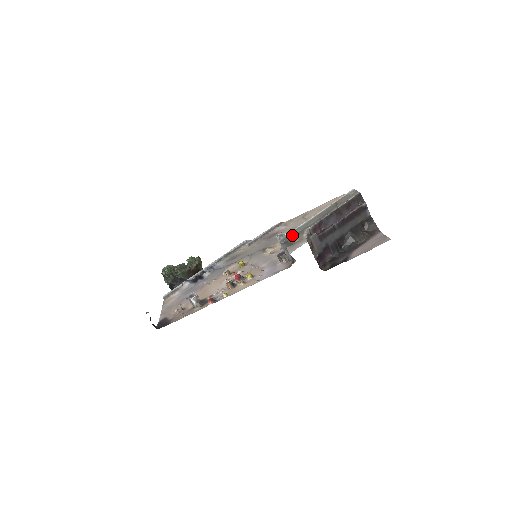
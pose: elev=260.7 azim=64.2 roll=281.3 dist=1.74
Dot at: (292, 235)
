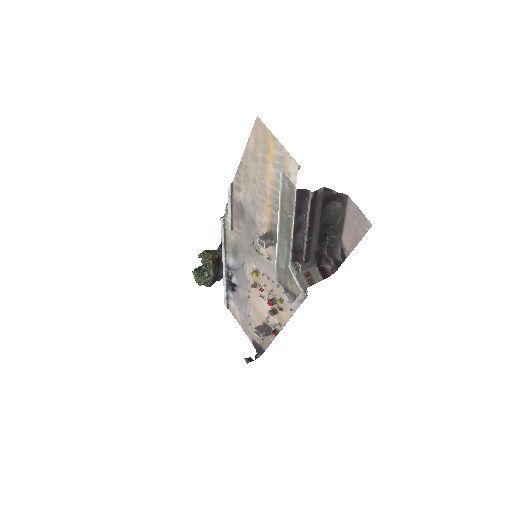
Dot at: (282, 275)
